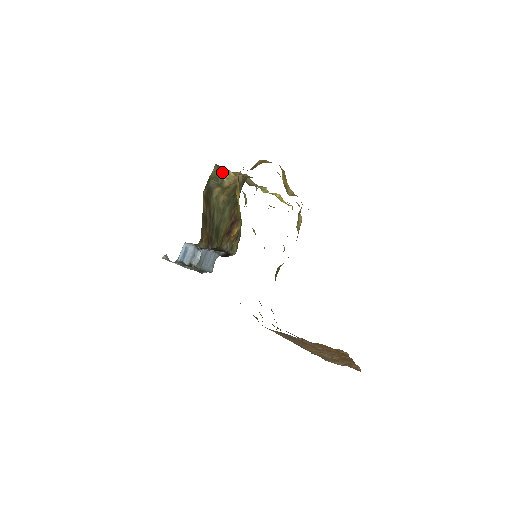
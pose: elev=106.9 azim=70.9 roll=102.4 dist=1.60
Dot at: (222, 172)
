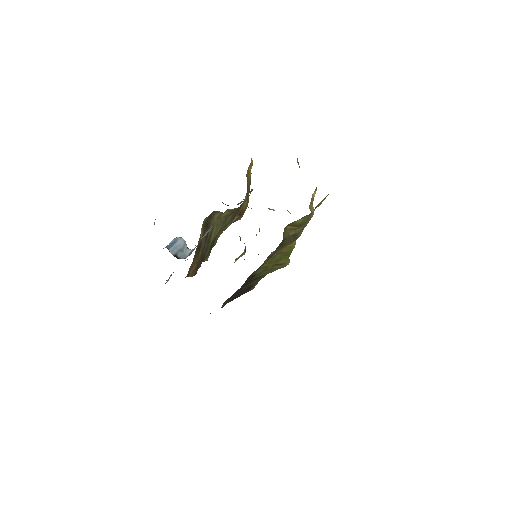
Dot at: occluded
